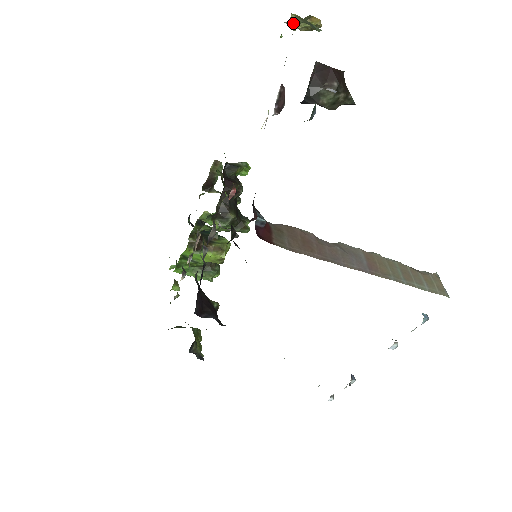
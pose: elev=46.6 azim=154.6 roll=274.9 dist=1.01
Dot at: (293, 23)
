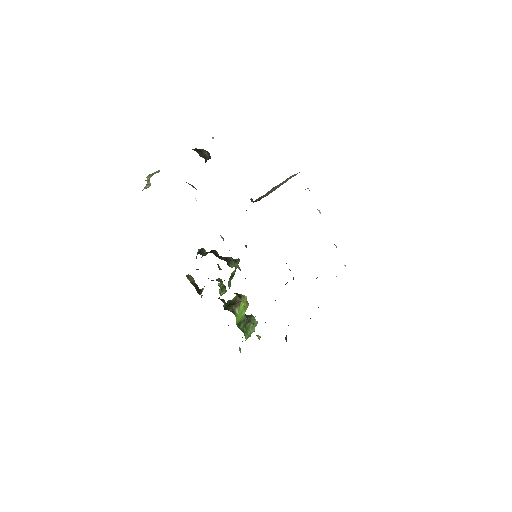
Dot at: (148, 182)
